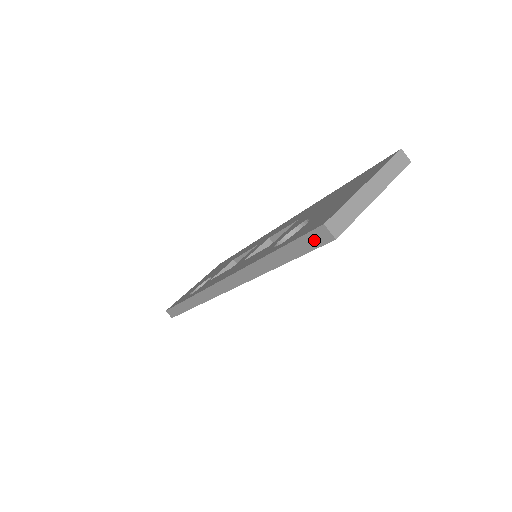
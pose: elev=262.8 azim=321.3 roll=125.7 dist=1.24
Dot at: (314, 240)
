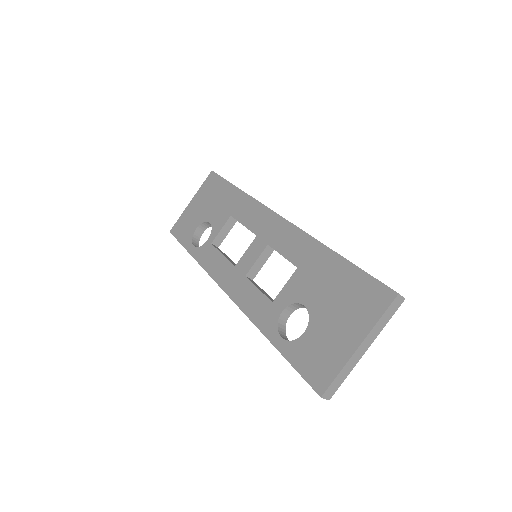
Dot at: occluded
